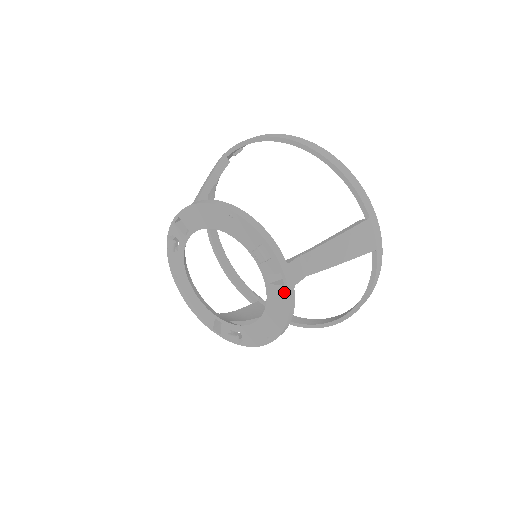
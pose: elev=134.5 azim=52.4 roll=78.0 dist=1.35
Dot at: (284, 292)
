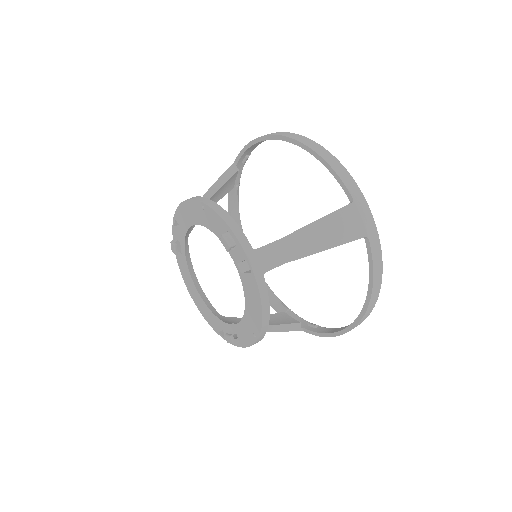
Dot at: (253, 280)
